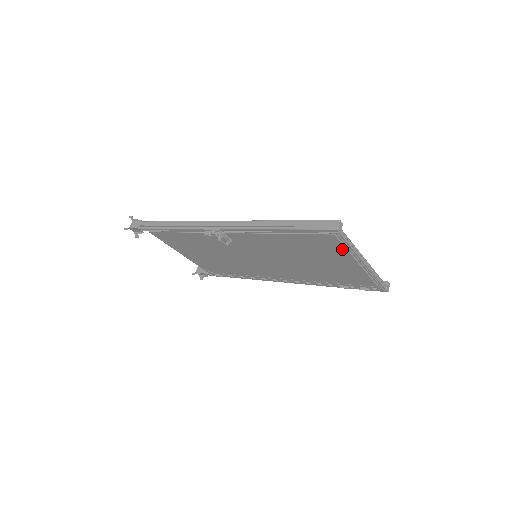
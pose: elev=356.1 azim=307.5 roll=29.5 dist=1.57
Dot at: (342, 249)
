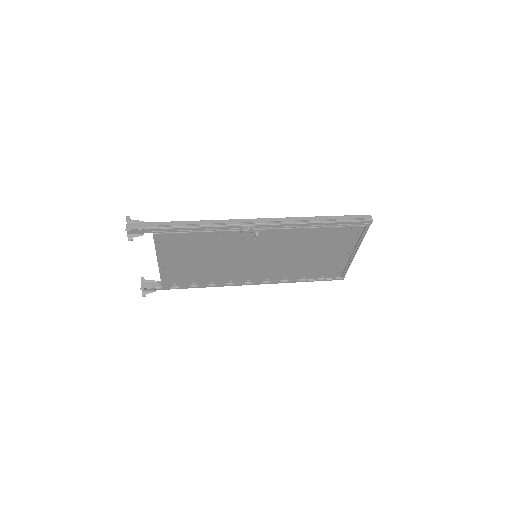
Dot at: (355, 239)
